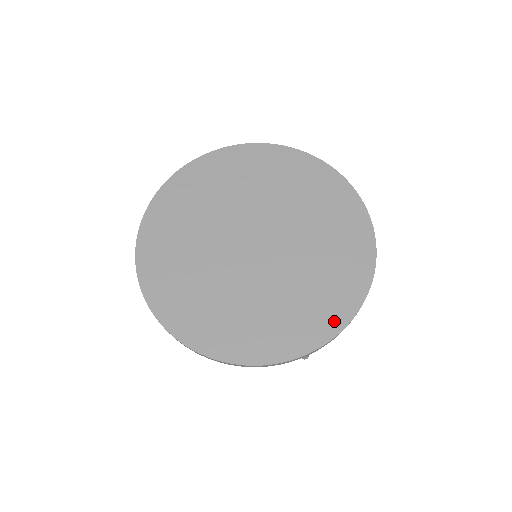
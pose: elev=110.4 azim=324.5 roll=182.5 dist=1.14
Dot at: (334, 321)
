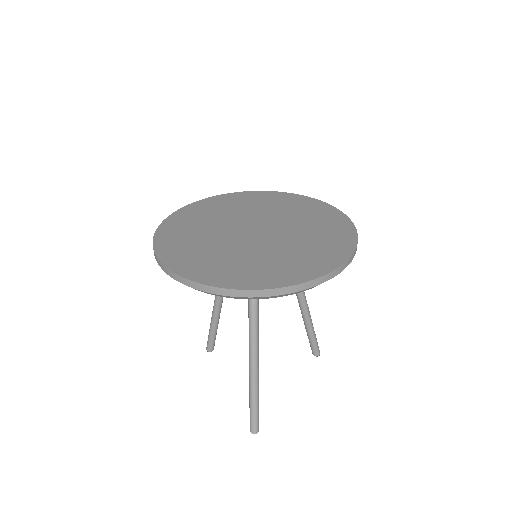
Dot at: (249, 283)
